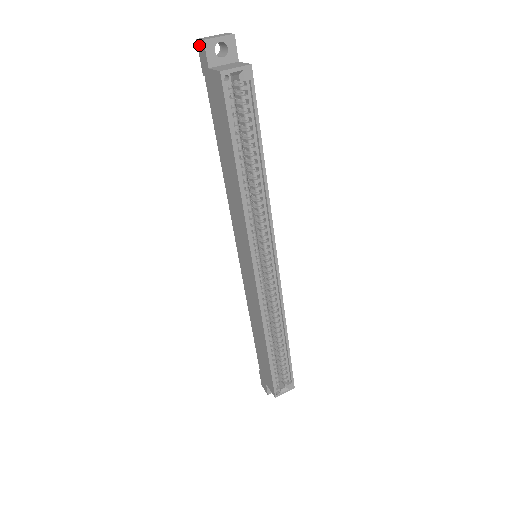
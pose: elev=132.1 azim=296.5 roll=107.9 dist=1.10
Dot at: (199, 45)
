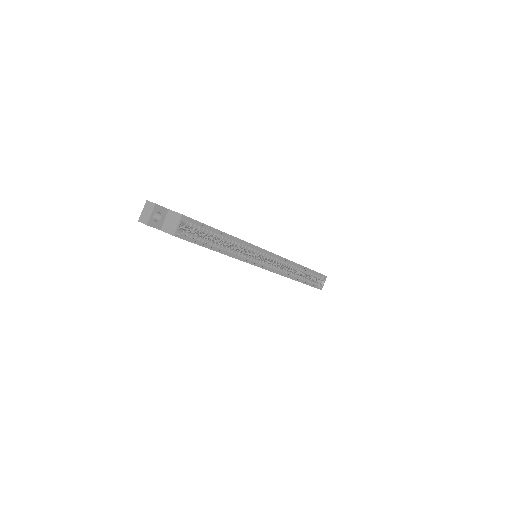
Dot at: occluded
